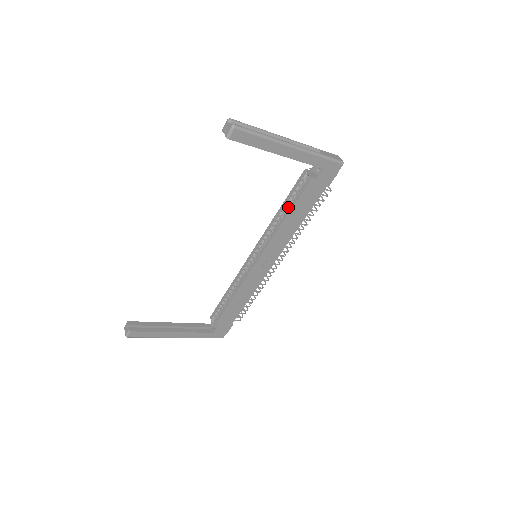
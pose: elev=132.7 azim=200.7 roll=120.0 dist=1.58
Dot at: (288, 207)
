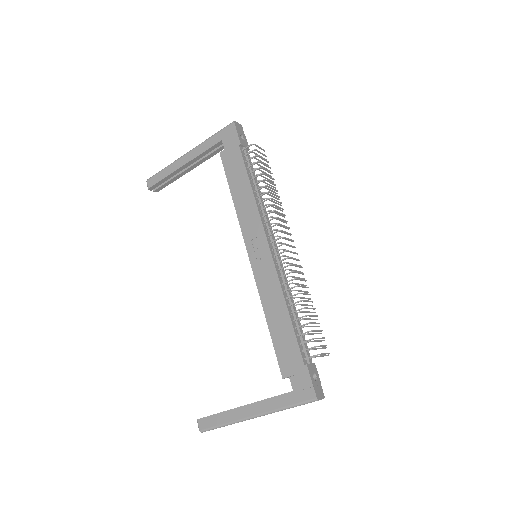
Dot at: occluded
